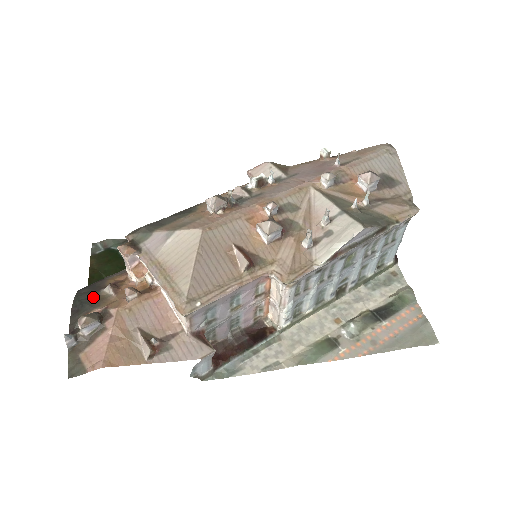
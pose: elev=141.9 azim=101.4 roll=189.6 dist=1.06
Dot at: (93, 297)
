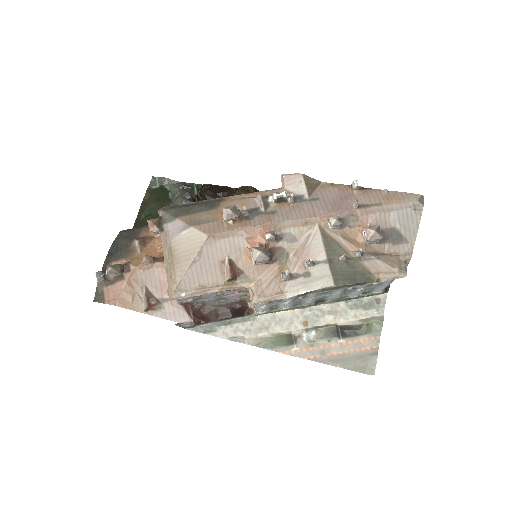
Dot at: (126, 245)
